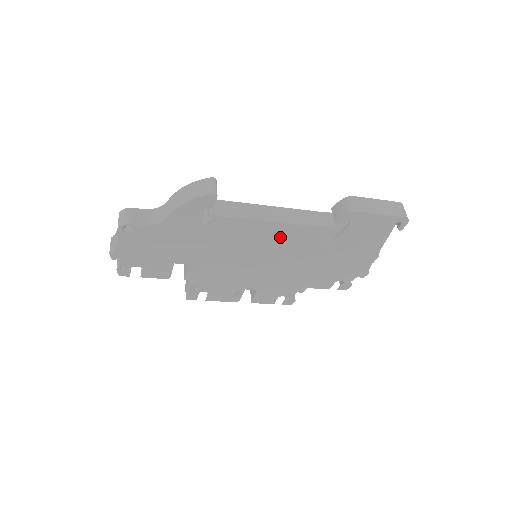
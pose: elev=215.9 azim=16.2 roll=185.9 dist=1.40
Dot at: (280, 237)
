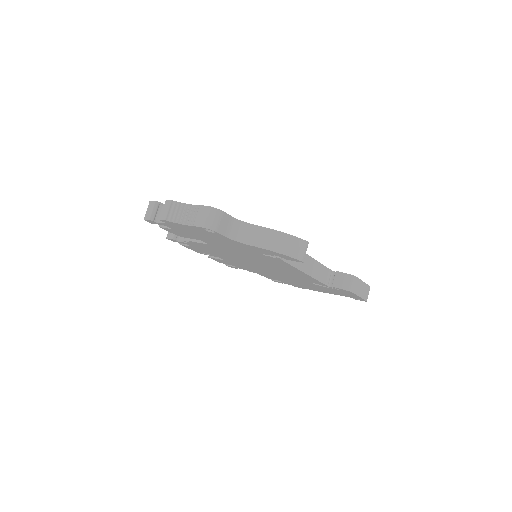
Dot at: (293, 273)
